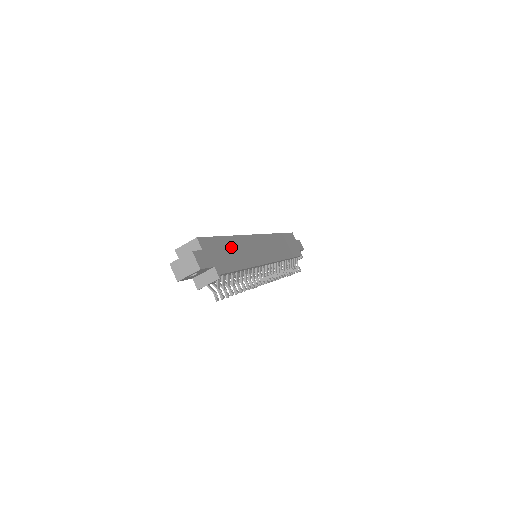
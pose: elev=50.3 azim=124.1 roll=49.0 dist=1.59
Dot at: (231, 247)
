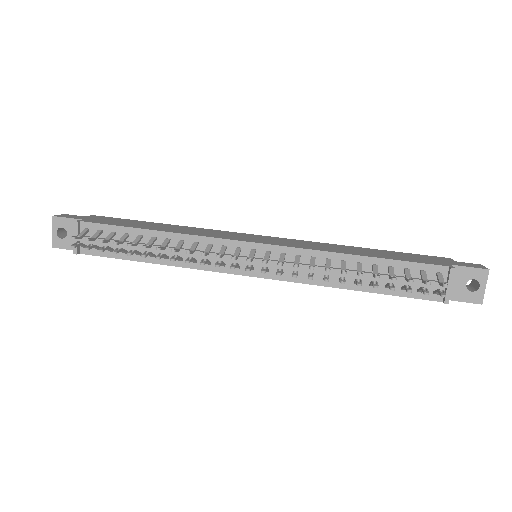
Dot at: (155, 225)
